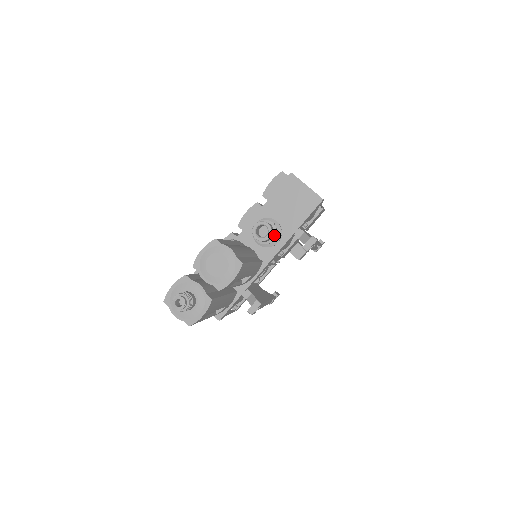
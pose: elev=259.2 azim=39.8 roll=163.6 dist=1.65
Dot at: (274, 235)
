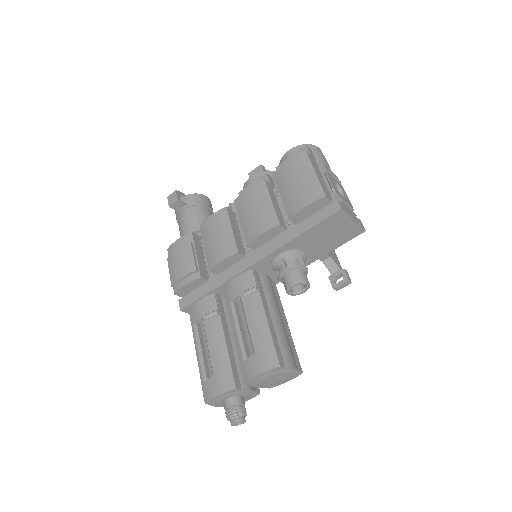
Dot at: occluded
